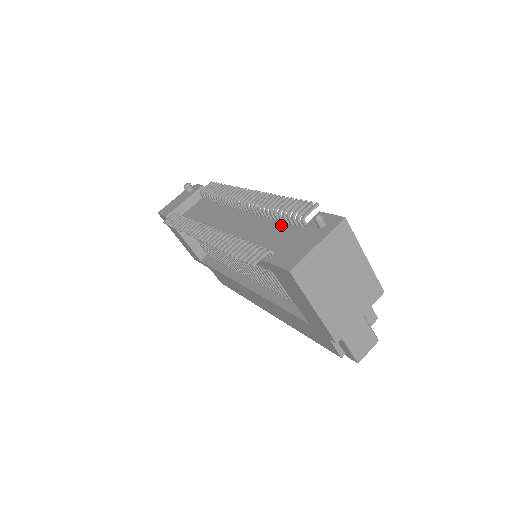
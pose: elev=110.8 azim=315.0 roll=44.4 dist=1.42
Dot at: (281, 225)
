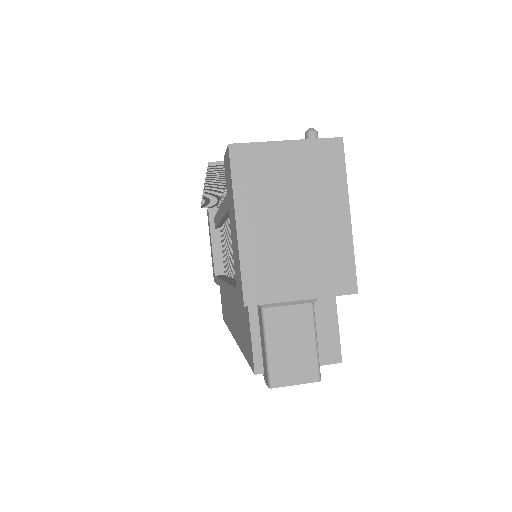
Dot at: occluded
